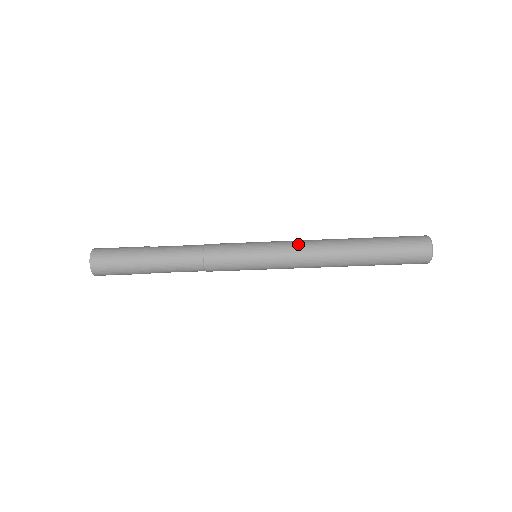
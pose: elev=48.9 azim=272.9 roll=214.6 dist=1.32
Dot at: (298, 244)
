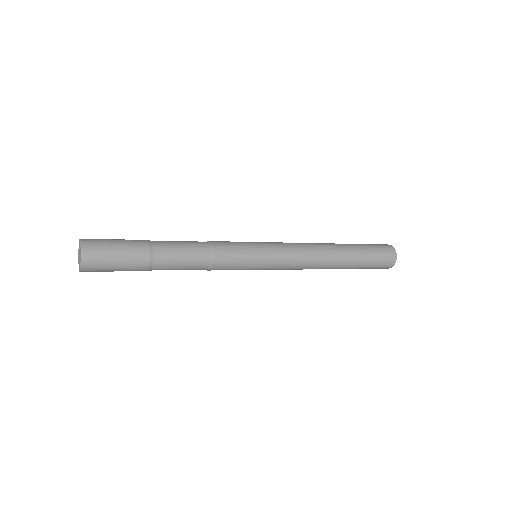
Dot at: (300, 255)
